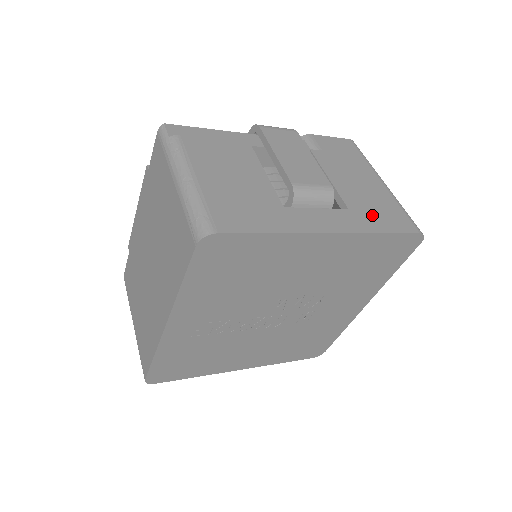
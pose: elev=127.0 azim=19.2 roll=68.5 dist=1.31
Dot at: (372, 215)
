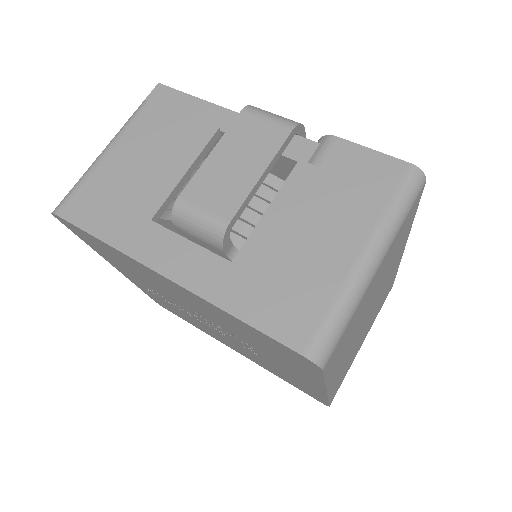
Dot at: (257, 287)
